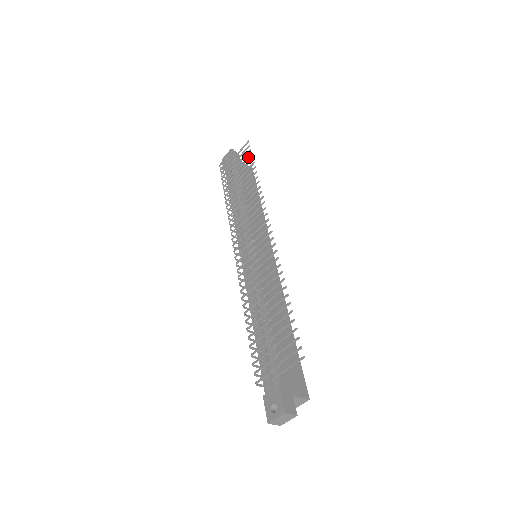
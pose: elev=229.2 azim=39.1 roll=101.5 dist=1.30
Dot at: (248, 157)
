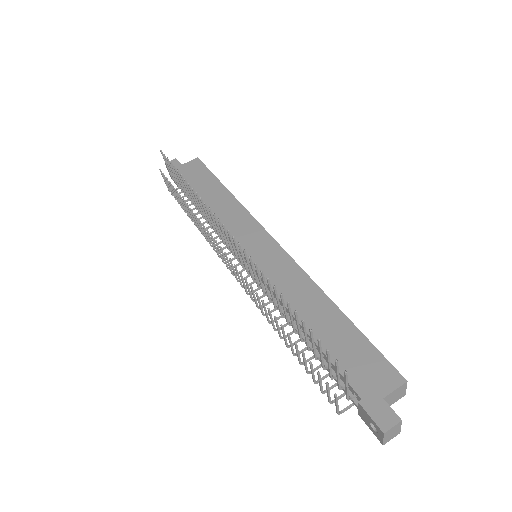
Dot at: (172, 168)
